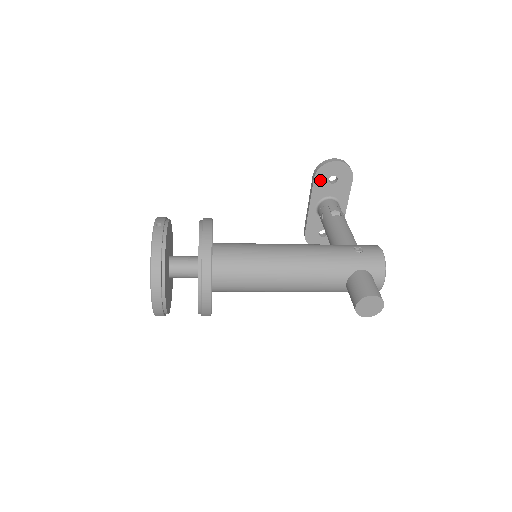
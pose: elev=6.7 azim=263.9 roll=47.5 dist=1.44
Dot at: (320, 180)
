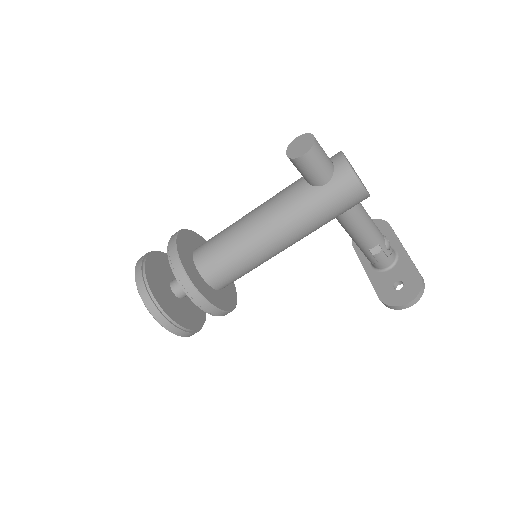
Dot at: occluded
